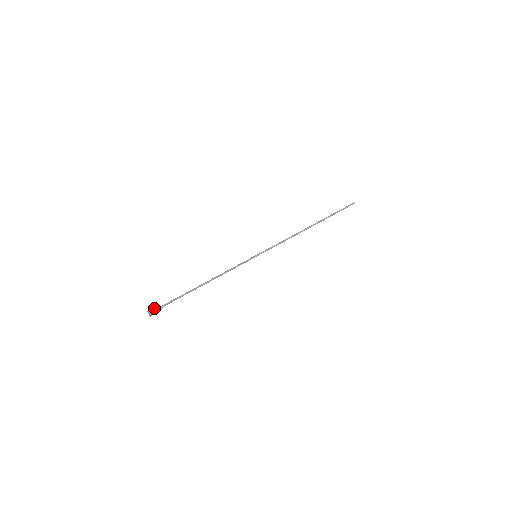
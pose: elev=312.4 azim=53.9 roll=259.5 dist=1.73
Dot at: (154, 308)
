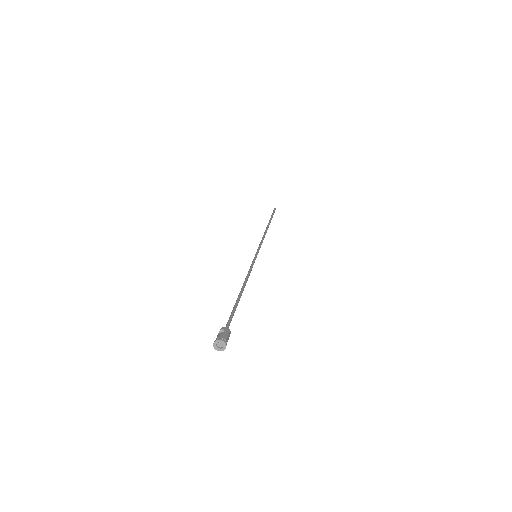
Dot at: (218, 334)
